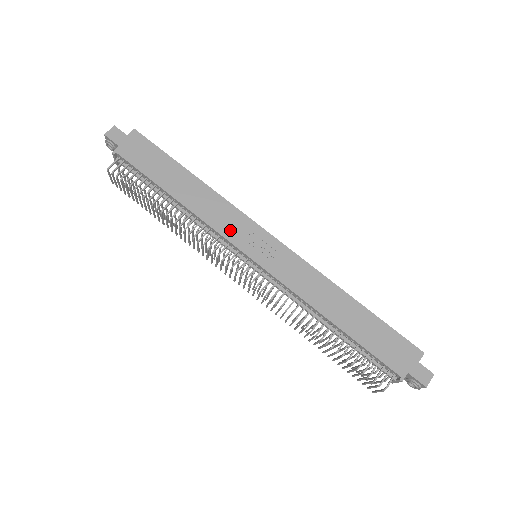
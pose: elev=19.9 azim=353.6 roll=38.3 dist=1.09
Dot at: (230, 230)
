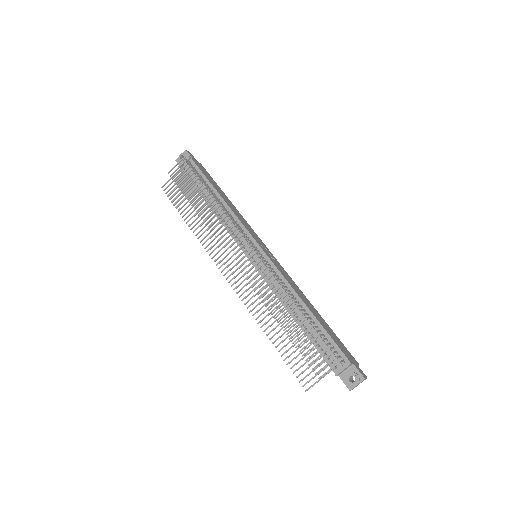
Dot at: (249, 230)
